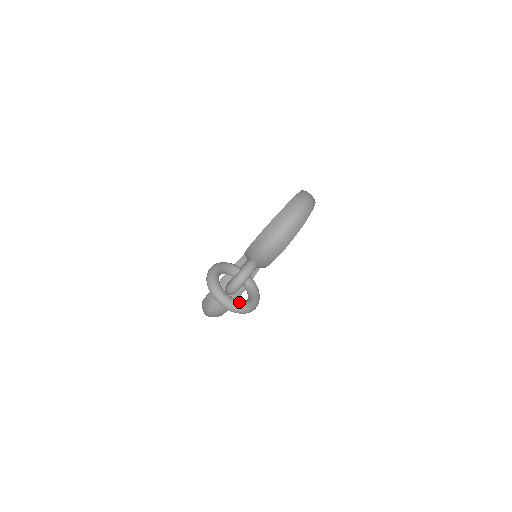
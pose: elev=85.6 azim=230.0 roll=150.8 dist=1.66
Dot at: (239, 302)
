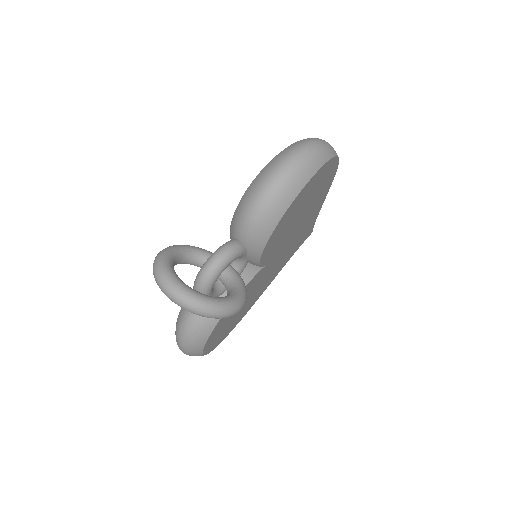
Dot at: (200, 294)
